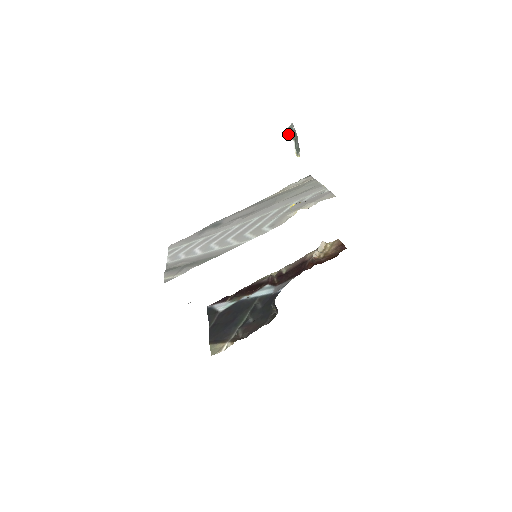
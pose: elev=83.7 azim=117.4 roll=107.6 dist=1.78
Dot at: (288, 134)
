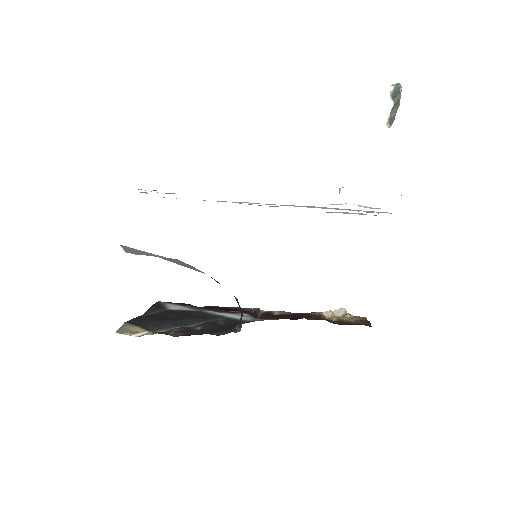
Dot at: (391, 90)
